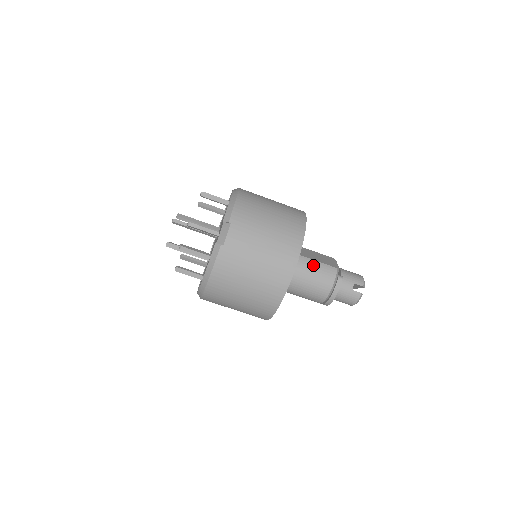
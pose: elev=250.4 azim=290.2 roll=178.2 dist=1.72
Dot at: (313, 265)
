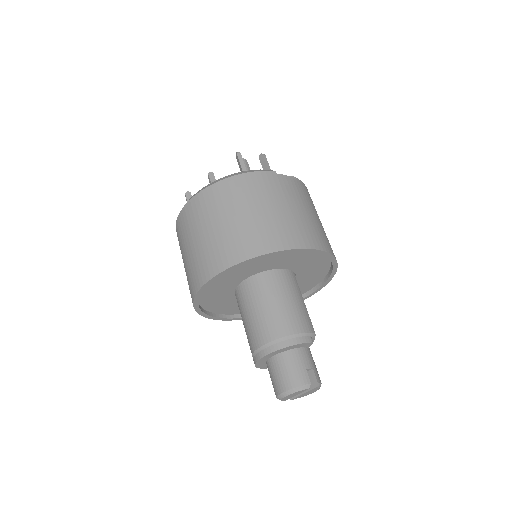
Dot at: (301, 301)
